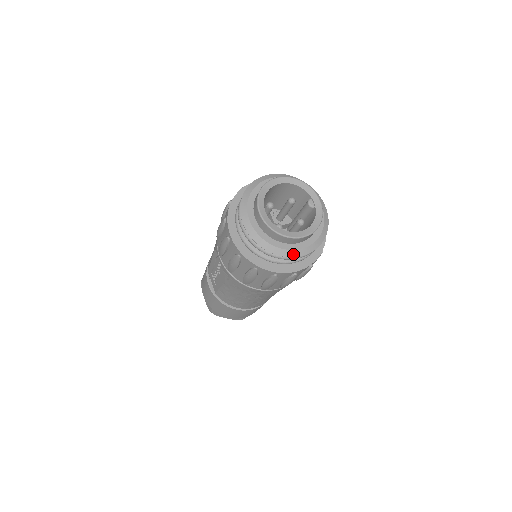
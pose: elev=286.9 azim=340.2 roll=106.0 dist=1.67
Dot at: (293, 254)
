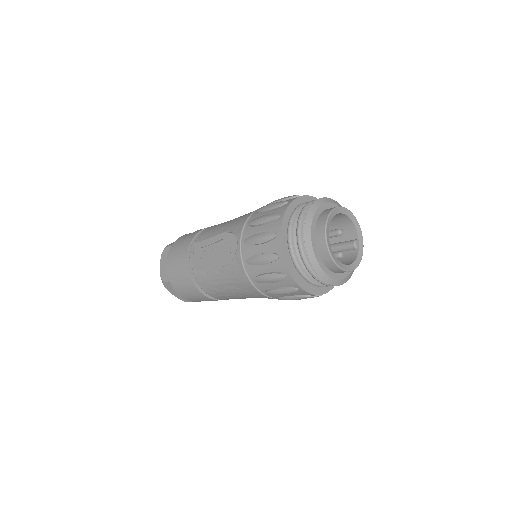
Dot at: (328, 280)
